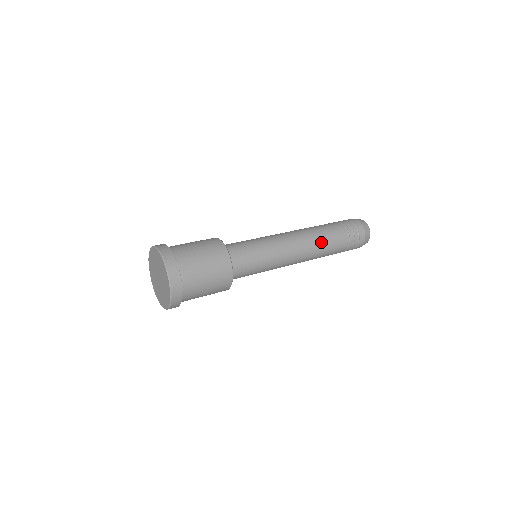
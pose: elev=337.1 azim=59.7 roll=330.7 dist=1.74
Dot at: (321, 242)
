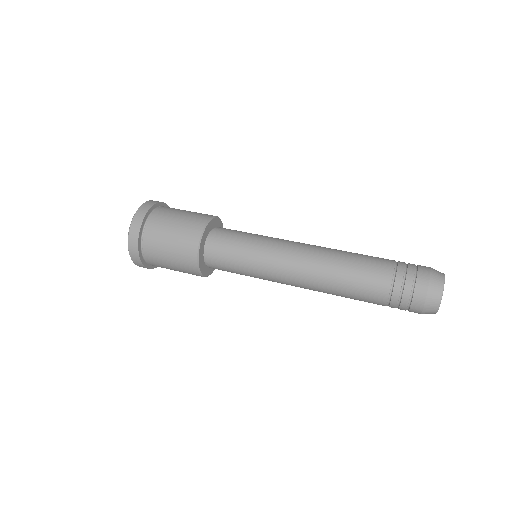
Dot at: (343, 259)
